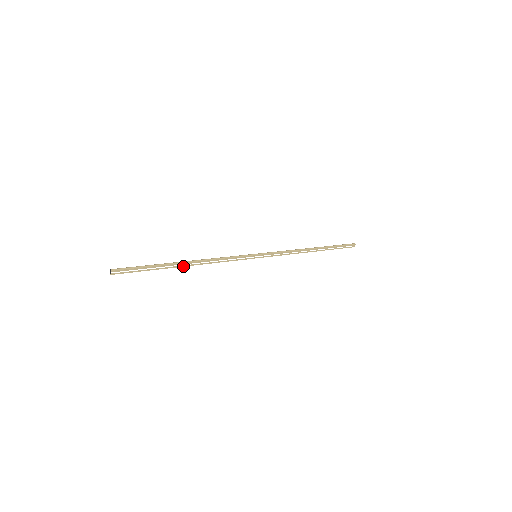
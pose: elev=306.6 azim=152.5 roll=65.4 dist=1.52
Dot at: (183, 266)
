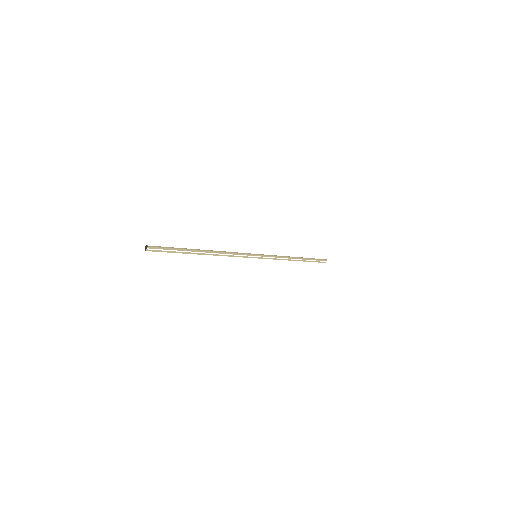
Dot at: (201, 254)
